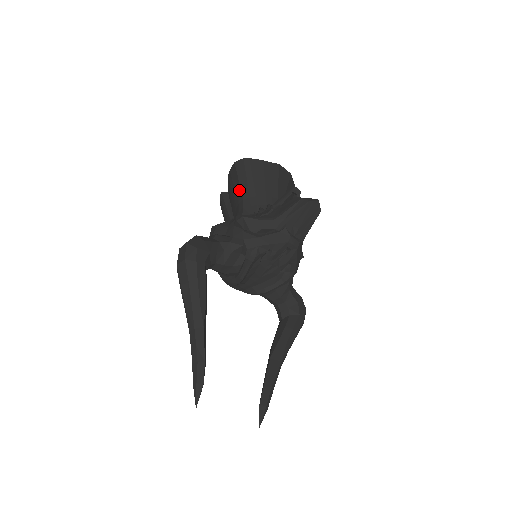
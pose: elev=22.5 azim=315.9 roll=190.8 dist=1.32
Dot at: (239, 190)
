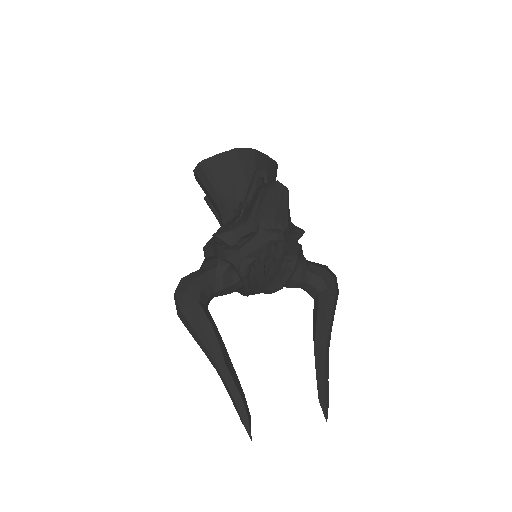
Dot at: (210, 197)
